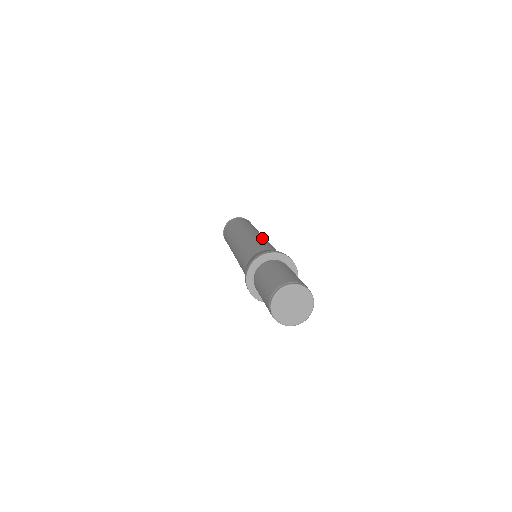
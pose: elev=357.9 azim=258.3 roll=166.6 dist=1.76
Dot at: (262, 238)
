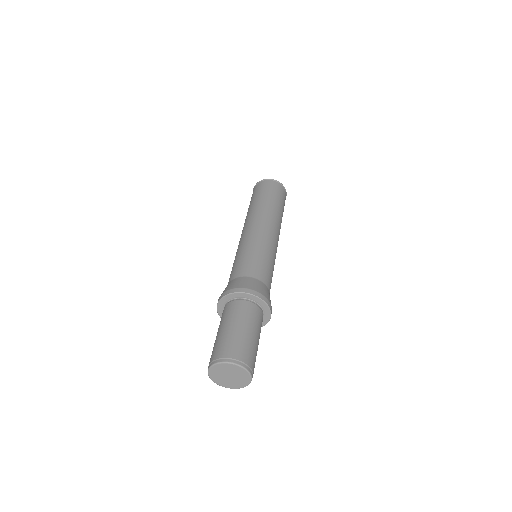
Dot at: (261, 240)
